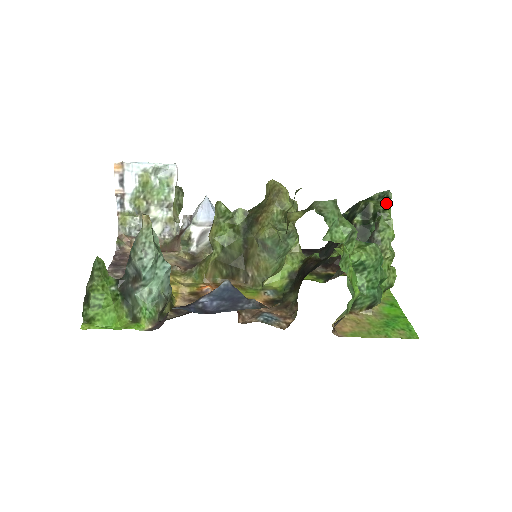
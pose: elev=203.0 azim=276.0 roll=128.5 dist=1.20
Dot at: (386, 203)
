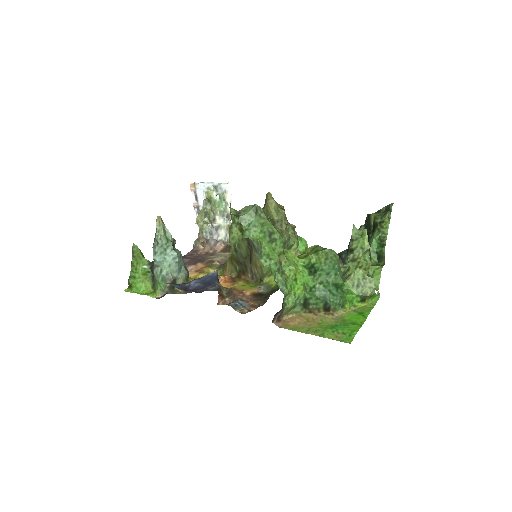
Dot at: (385, 215)
